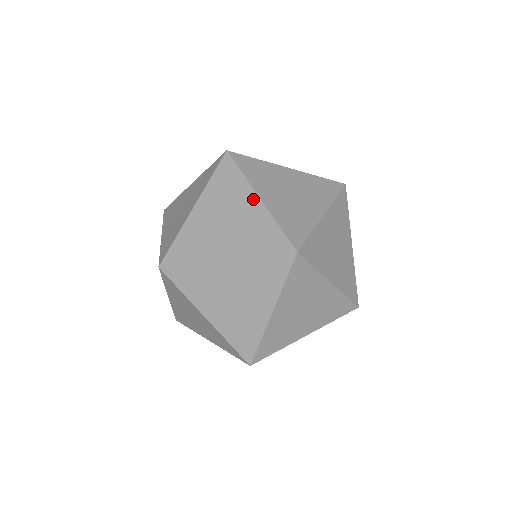
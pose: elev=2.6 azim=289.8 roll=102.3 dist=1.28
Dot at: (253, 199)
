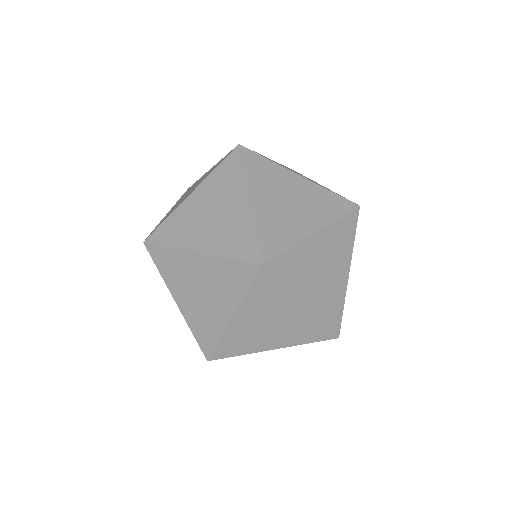
Dot at: (243, 199)
